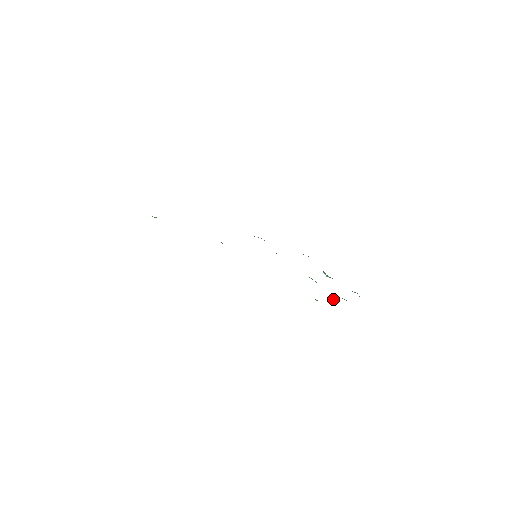
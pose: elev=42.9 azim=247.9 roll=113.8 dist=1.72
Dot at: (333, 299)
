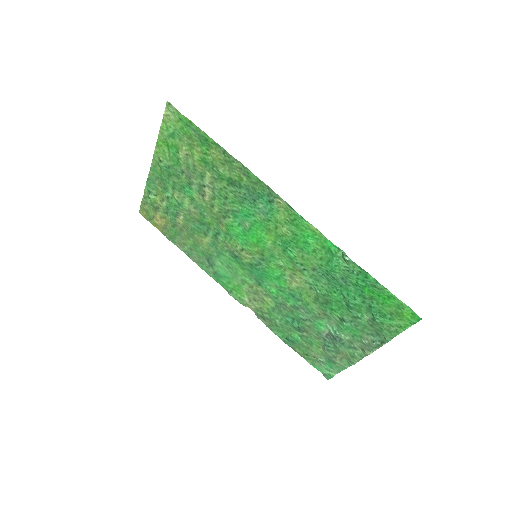
Dot at: (362, 284)
